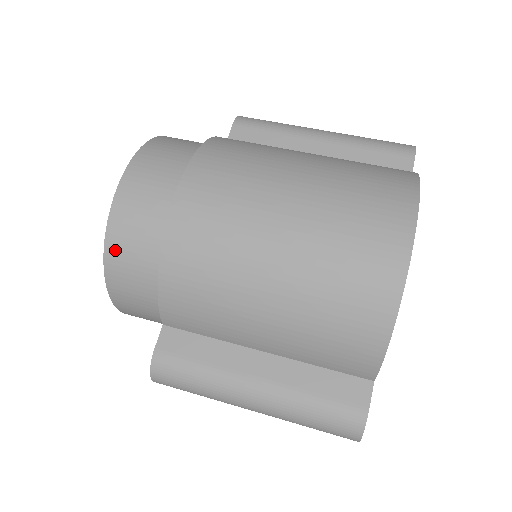
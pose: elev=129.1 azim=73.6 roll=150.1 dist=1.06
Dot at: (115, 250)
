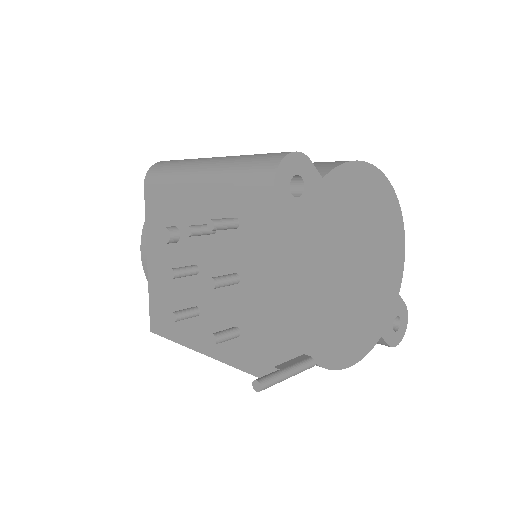
Dot at: occluded
